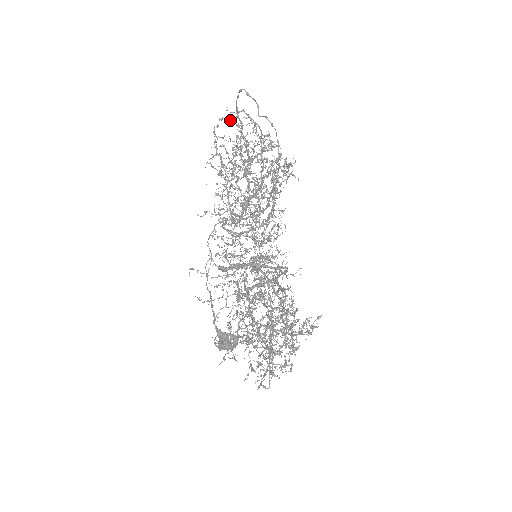
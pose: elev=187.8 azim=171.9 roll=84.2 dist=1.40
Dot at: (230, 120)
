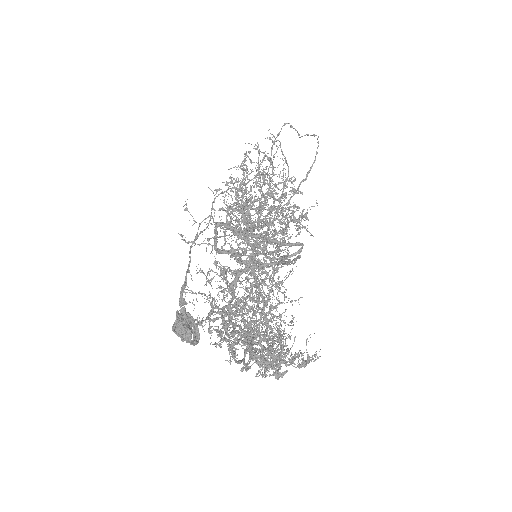
Dot at: (263, 153)
